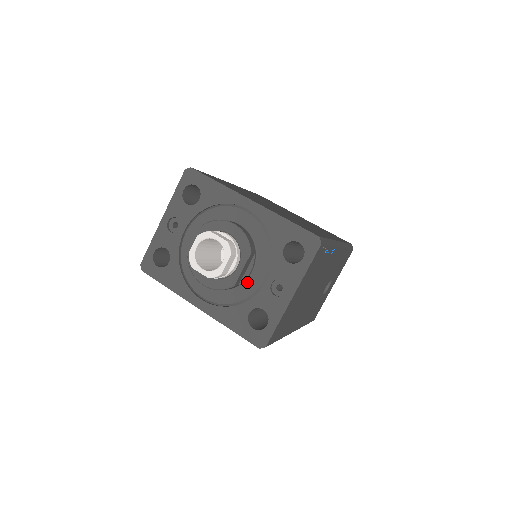
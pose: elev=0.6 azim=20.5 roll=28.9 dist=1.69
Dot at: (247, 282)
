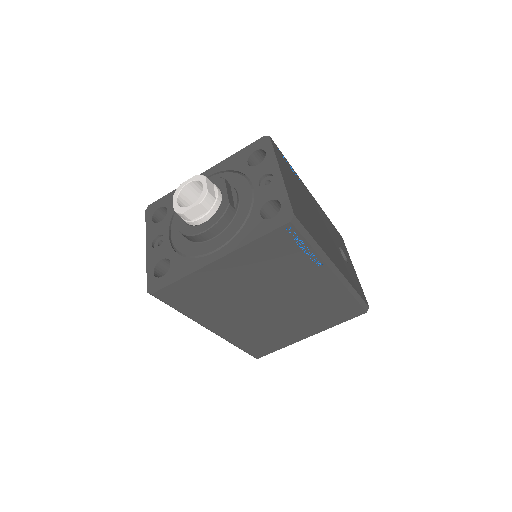
Dot at: (240, 204)
